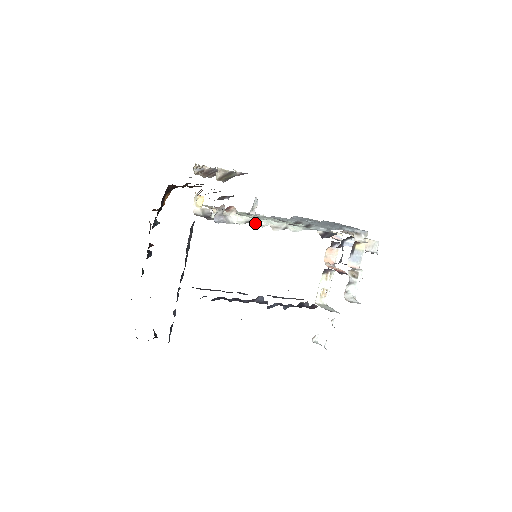
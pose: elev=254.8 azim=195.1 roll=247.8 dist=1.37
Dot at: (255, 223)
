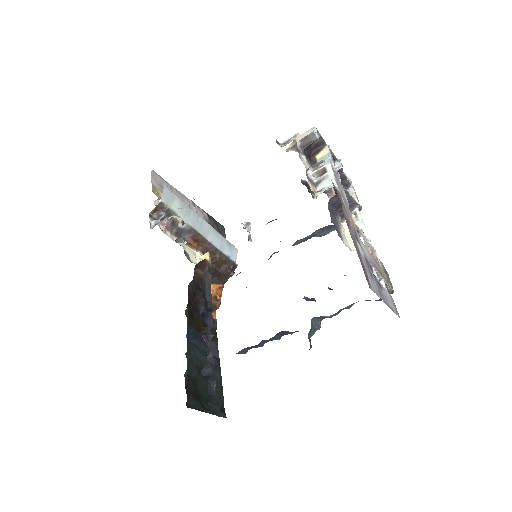
Dot at: occluded
